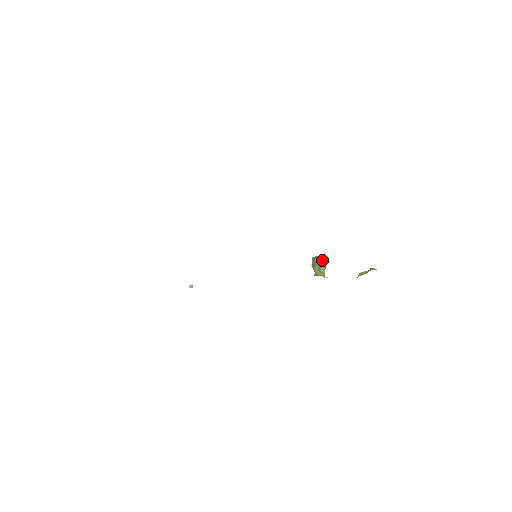
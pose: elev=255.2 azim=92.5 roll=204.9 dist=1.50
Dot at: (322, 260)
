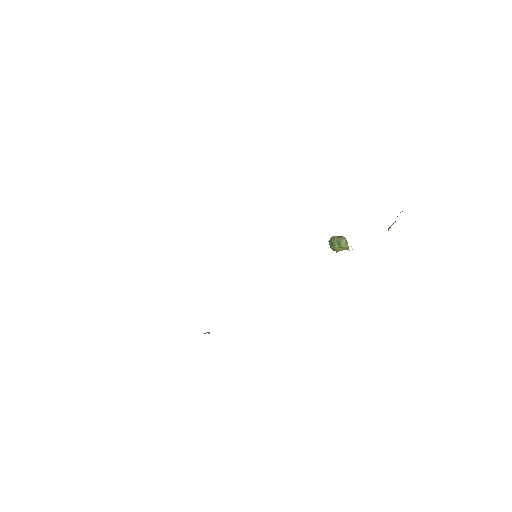
Dot at: (340, 238)
